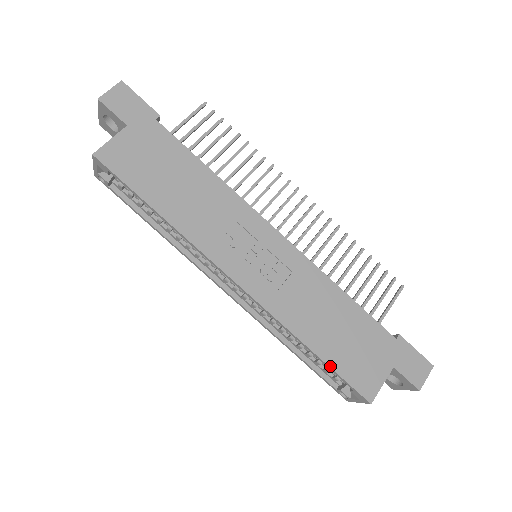
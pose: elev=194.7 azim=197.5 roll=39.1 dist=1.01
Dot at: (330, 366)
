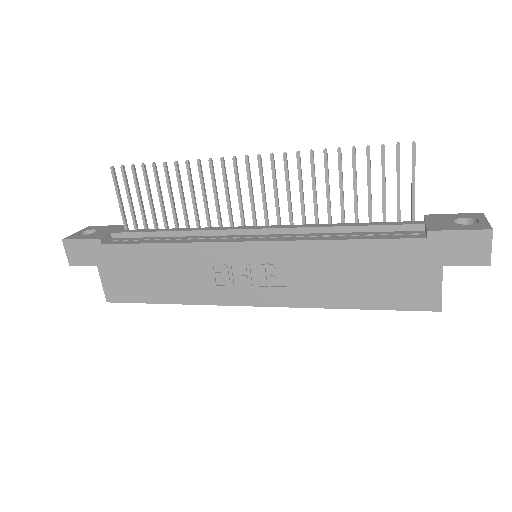
Dot at: (377, 309)
